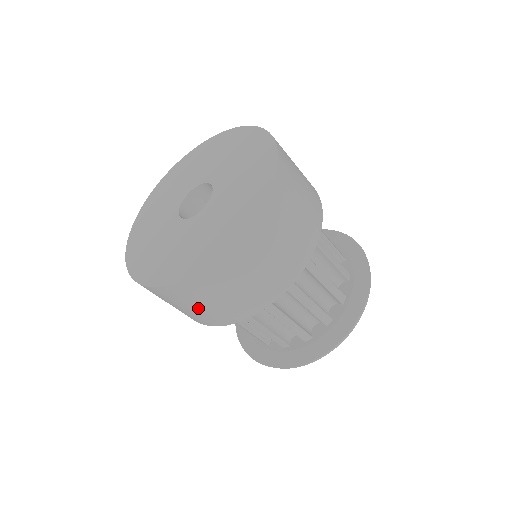
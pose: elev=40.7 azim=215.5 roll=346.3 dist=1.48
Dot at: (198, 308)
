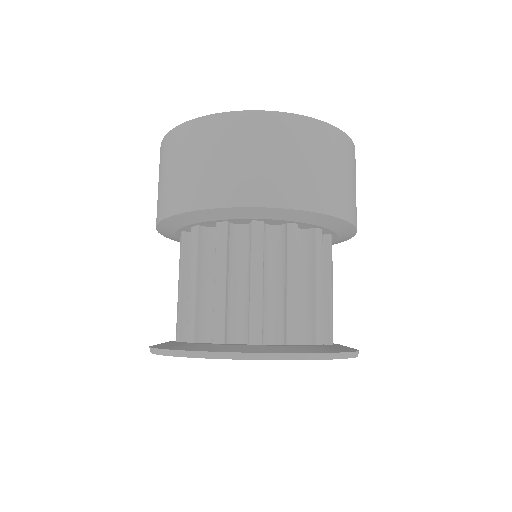
Dot at: (258, 161)
